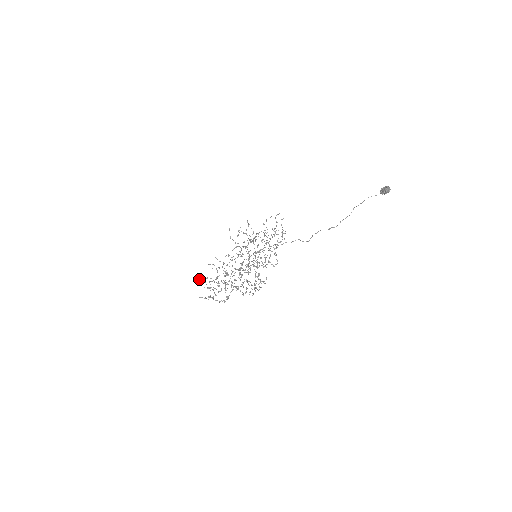
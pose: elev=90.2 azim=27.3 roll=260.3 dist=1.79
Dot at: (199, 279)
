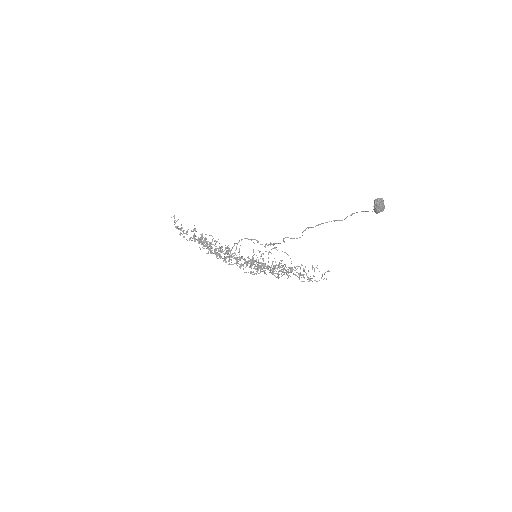
Dot at: occluded
